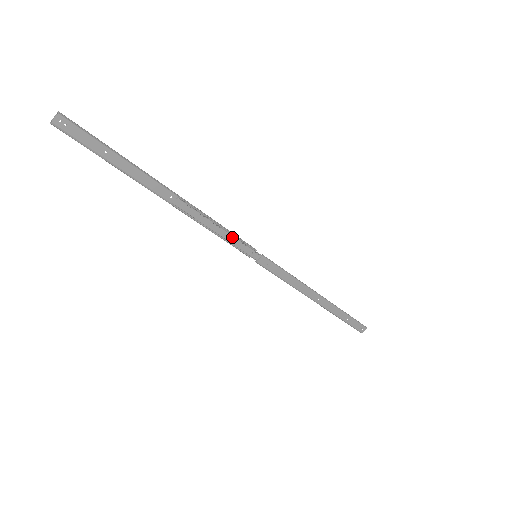
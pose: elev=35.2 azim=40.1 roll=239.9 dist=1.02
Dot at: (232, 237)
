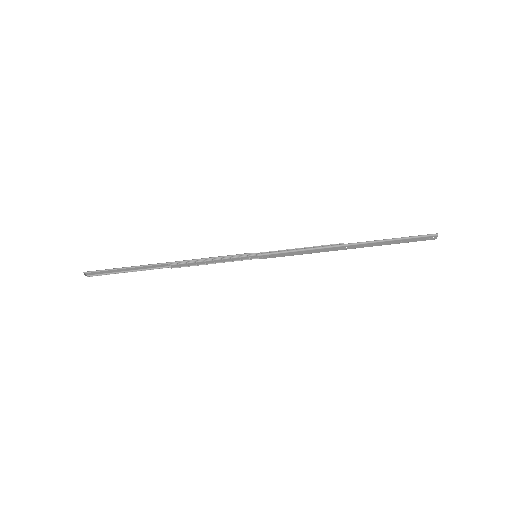
Dot at: (226, 259)
